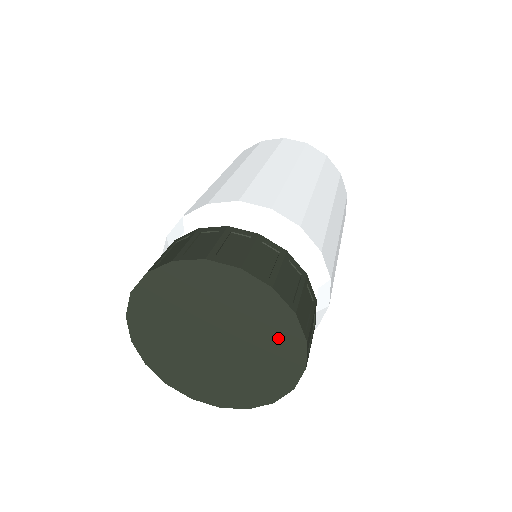
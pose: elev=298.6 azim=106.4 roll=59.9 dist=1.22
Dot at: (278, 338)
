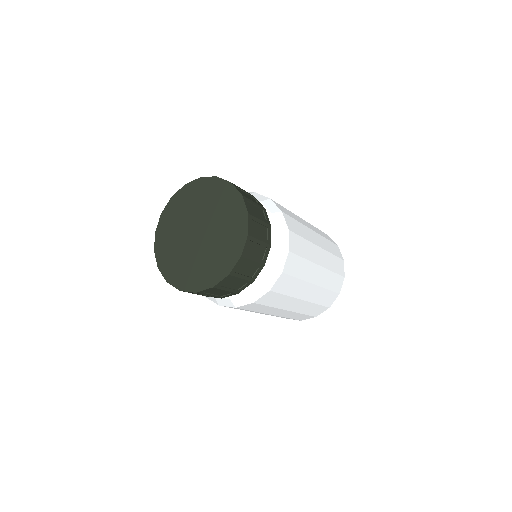
Dot at: (221, 260)
